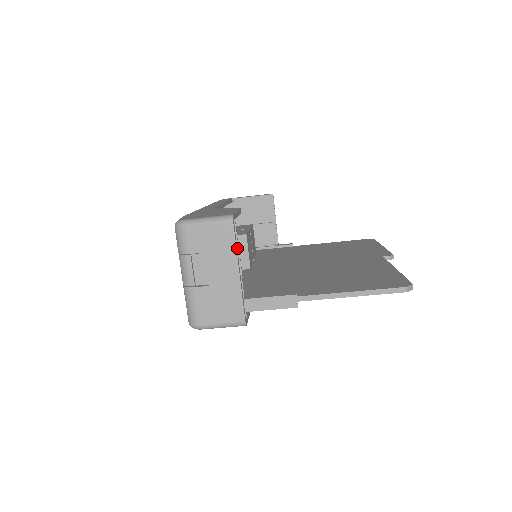
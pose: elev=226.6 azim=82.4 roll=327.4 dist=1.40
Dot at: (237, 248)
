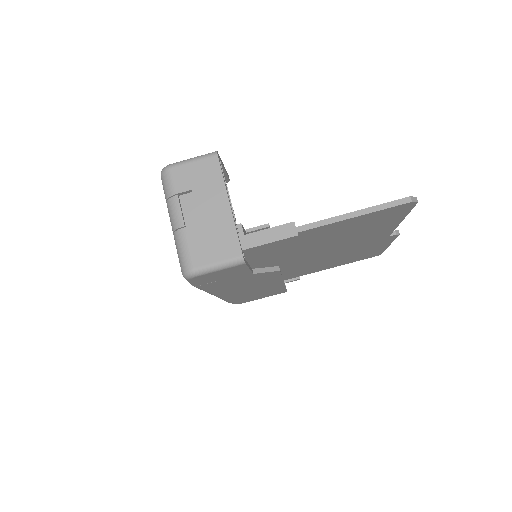
Dot at: occluded
